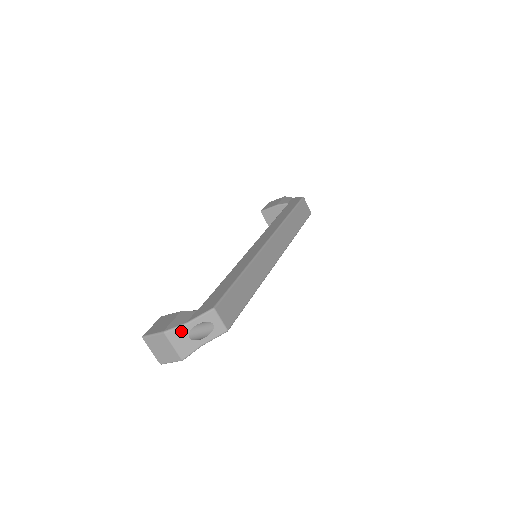
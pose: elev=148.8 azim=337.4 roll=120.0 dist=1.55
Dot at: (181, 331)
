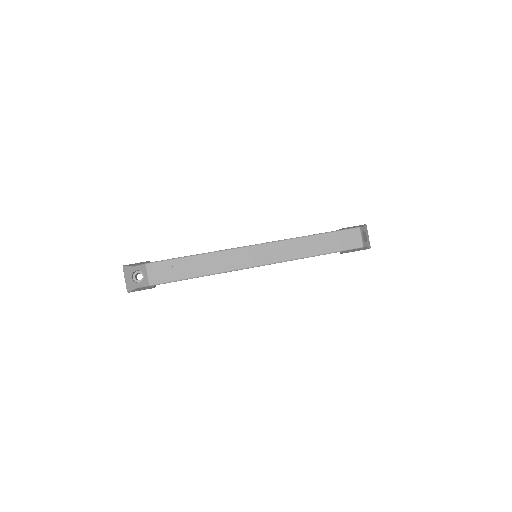
Dot at: (130, 270)
